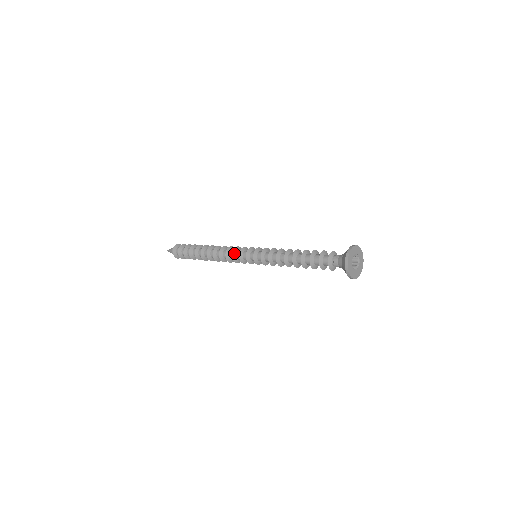
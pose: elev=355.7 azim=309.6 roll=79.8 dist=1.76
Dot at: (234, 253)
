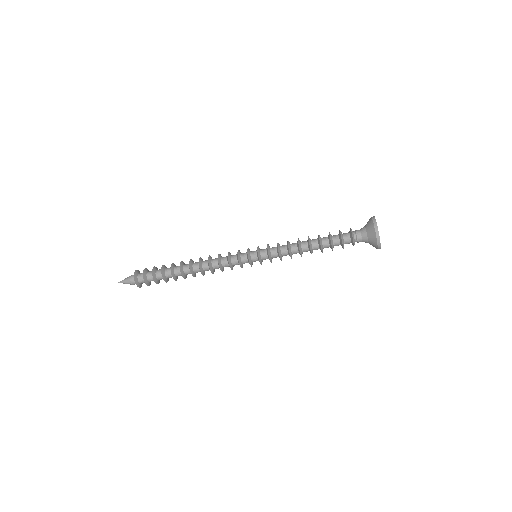
Dot at: (229, 260)
